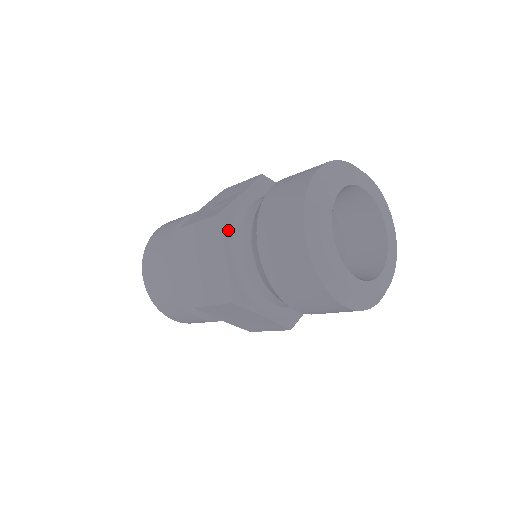
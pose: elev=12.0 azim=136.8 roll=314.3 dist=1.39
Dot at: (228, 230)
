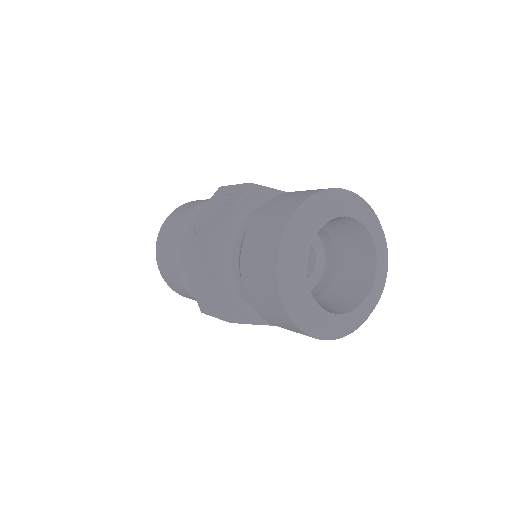
Dot at: (218, 258)
